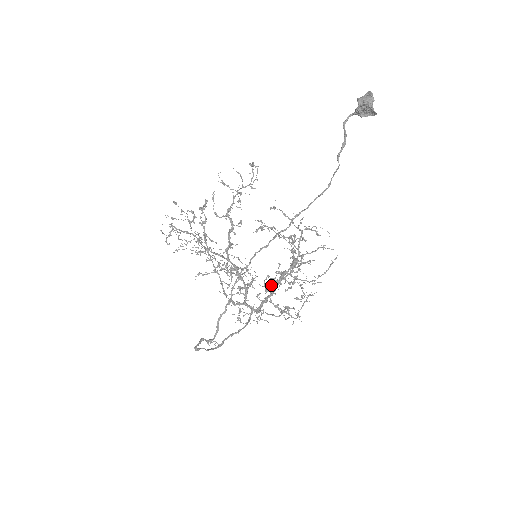
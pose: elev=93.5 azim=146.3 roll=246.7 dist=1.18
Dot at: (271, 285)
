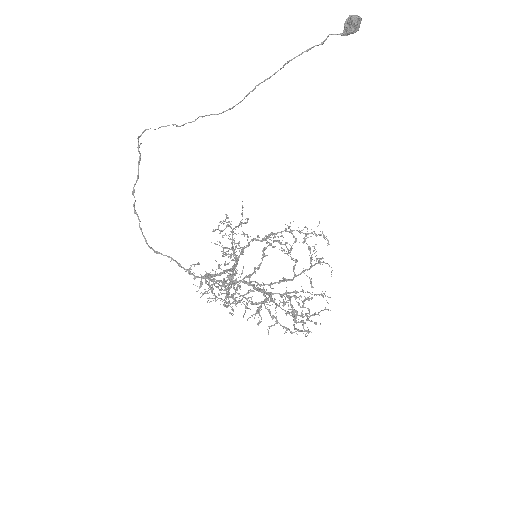
Dot at: (252, 315)
